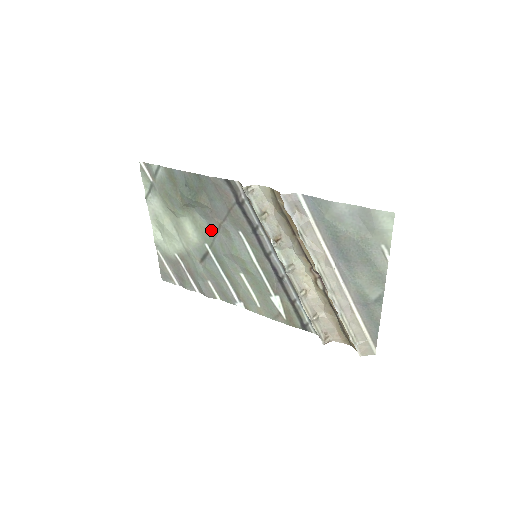
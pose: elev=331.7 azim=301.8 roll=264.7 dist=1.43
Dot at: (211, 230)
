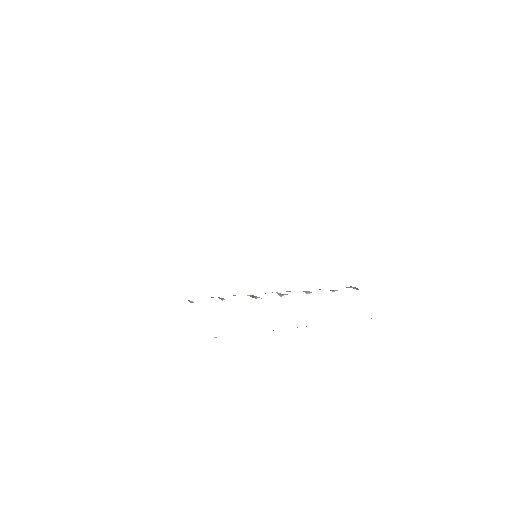
Dot at: occluded
